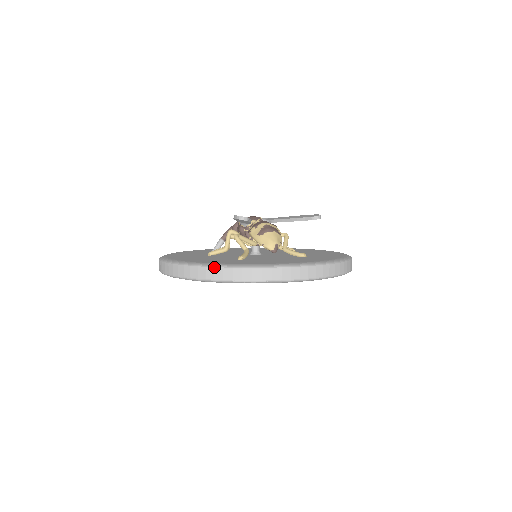
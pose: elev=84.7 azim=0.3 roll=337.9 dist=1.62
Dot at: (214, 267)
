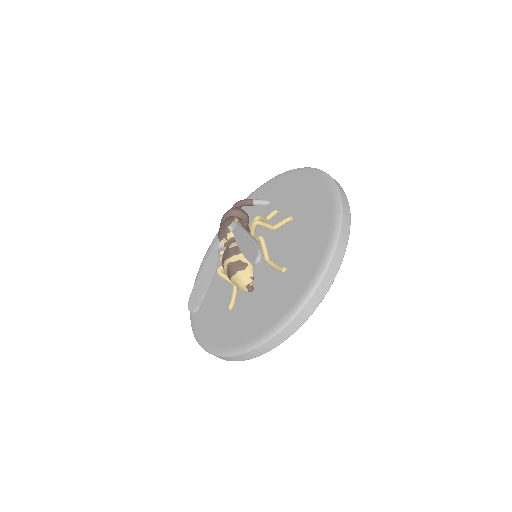
Dot at: occluded
